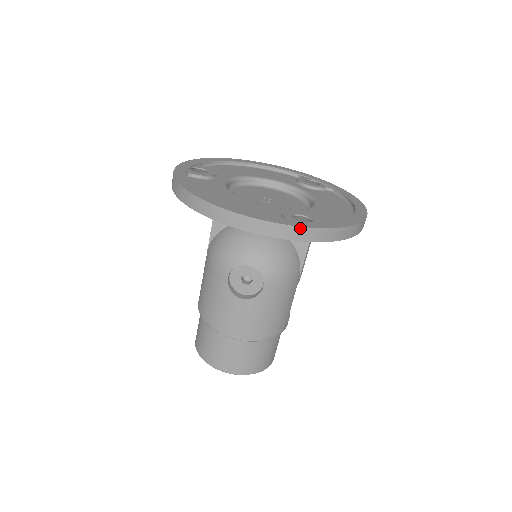
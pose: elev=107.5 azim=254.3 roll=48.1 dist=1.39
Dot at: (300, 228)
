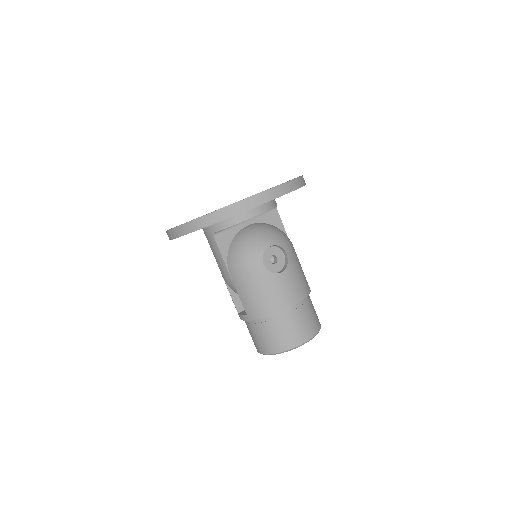
Dot at: (291, 181)
